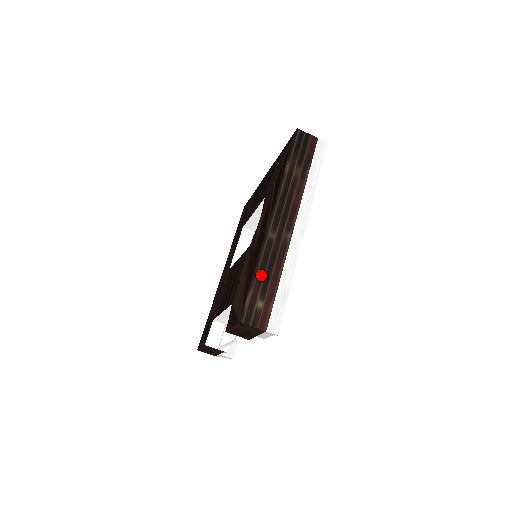
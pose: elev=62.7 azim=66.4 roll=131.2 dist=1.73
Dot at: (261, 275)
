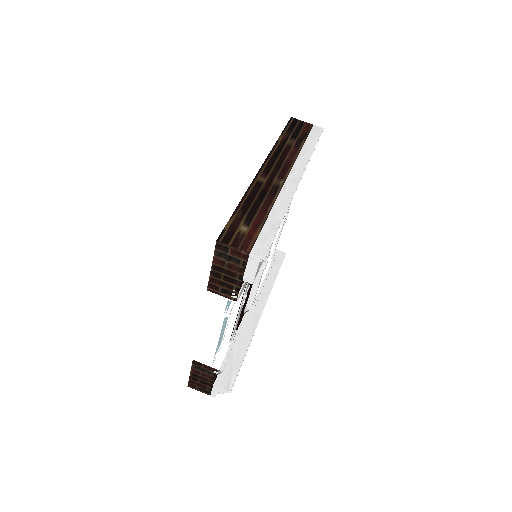
Dot at: (246, 206)
